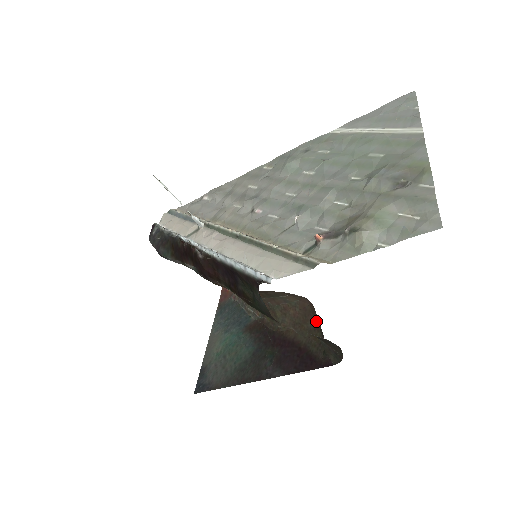
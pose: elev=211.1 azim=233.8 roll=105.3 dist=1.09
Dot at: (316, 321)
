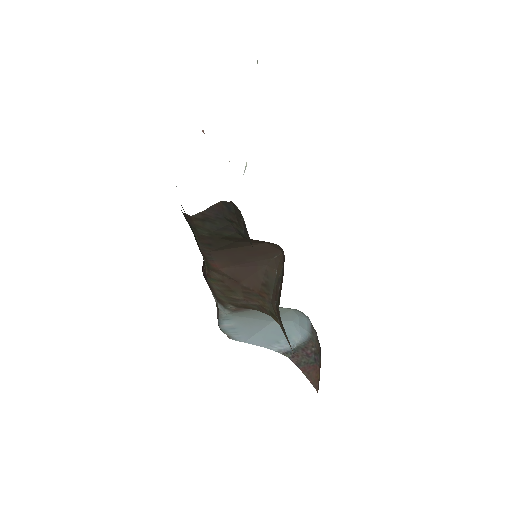
Dot at: occluded
